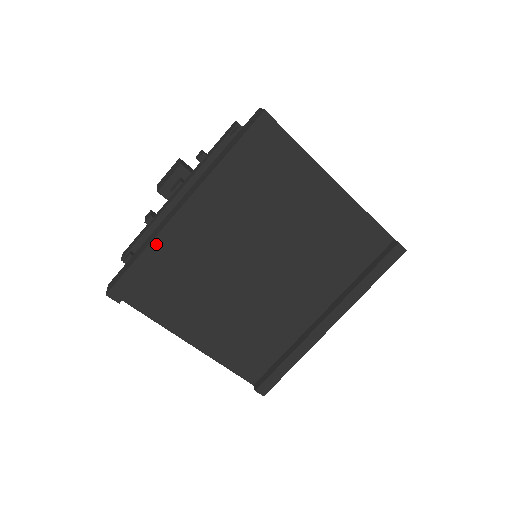
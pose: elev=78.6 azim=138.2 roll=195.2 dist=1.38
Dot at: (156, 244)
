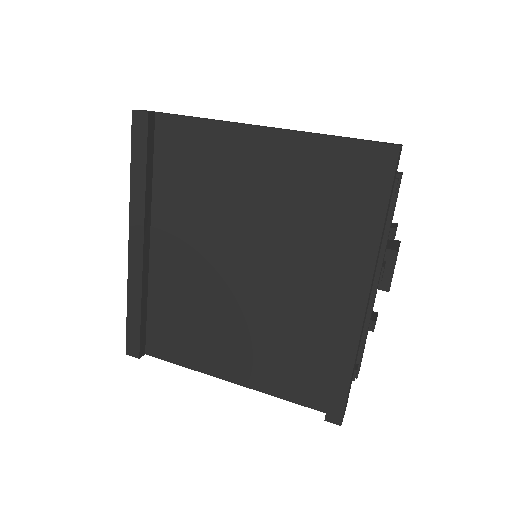
Dot at: (132, 289)
